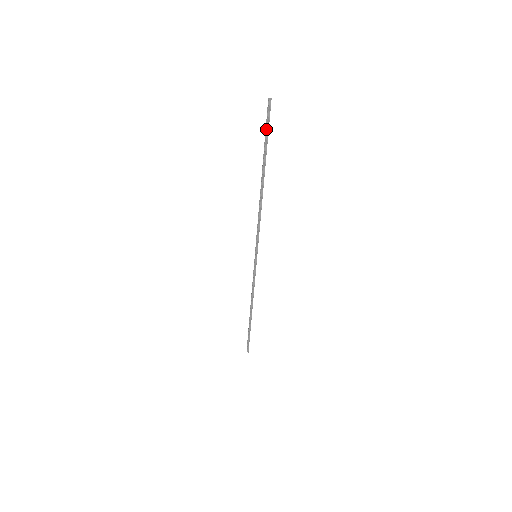
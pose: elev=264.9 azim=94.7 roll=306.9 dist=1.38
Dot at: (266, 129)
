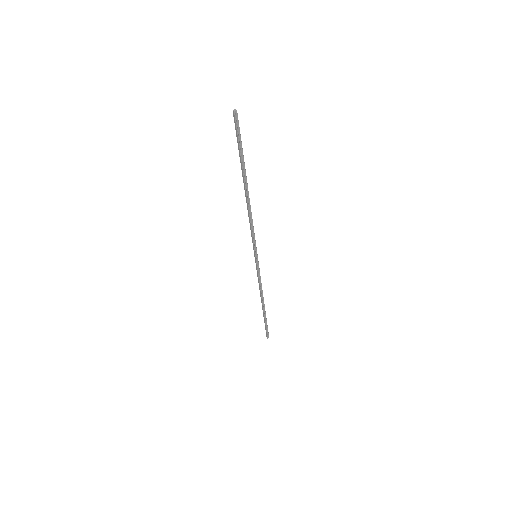
Dot at: (238, 140)
